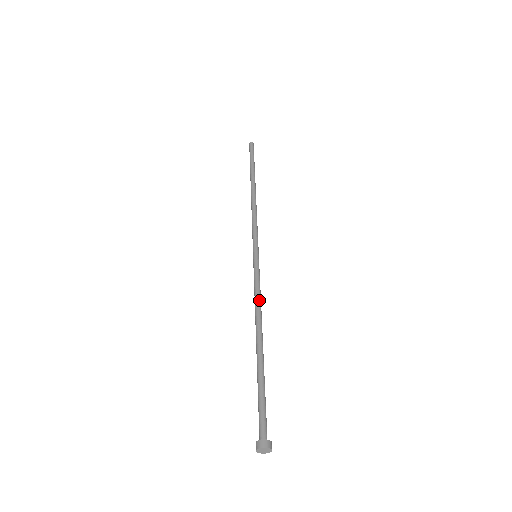
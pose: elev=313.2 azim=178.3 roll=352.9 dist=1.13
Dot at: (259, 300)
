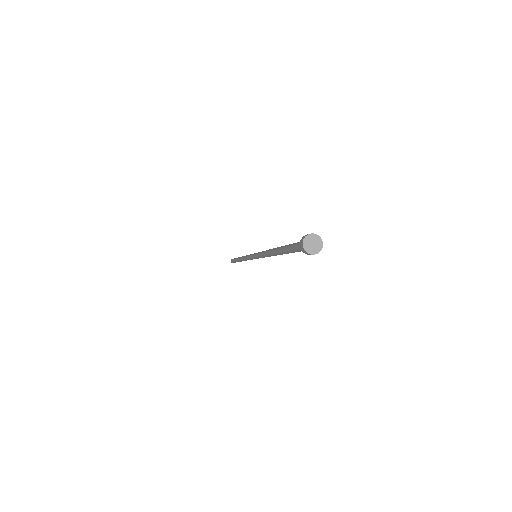
Dot at: occluded
